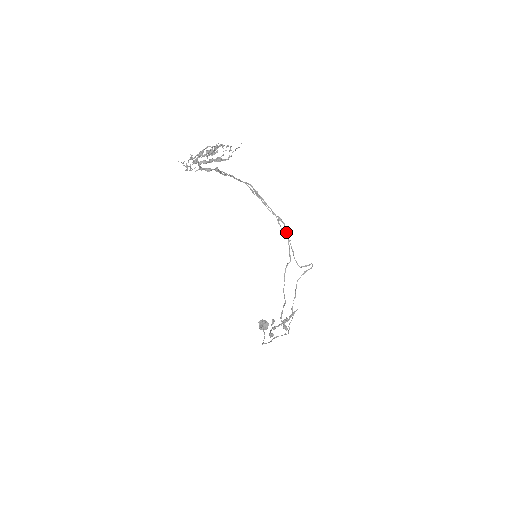
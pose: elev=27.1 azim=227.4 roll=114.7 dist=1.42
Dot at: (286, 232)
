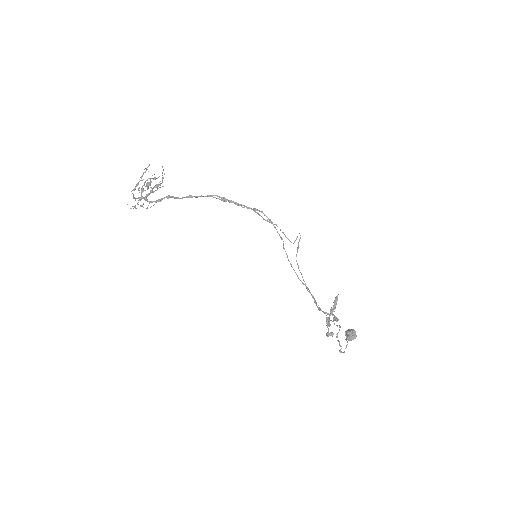
Dot at: (268, 218)
